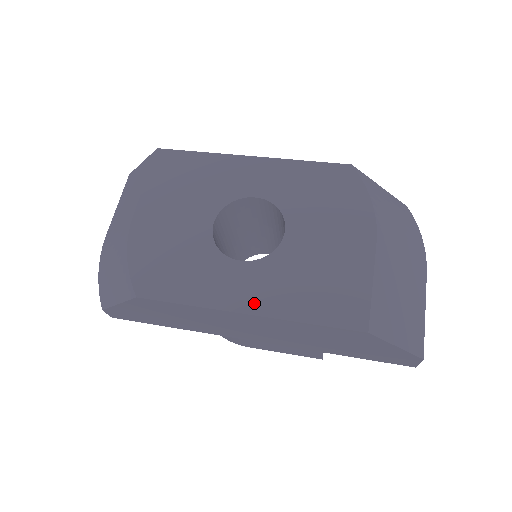
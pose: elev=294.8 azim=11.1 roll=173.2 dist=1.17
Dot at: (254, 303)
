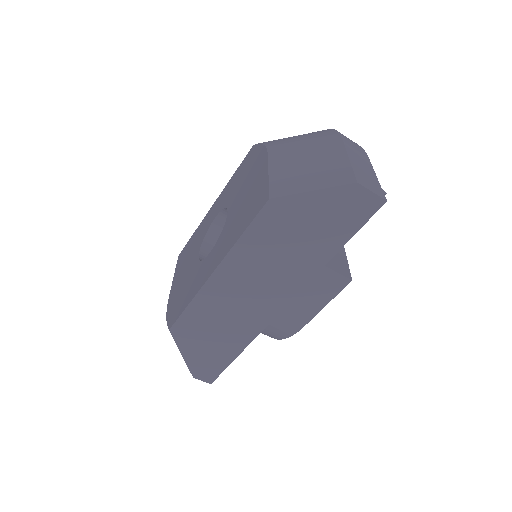
Dot at: (216, 263)
